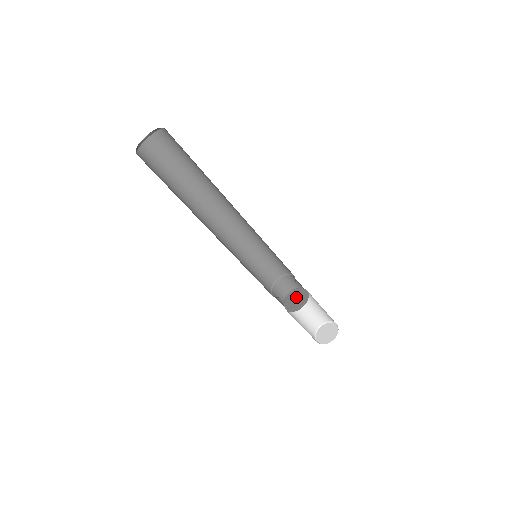
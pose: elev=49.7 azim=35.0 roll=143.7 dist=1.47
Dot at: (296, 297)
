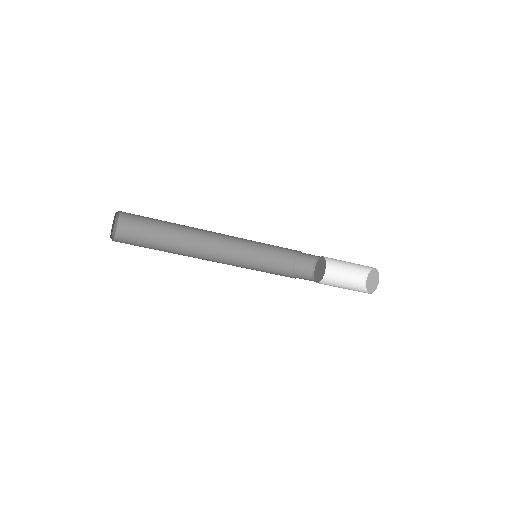
Dot at: (318, 270)
